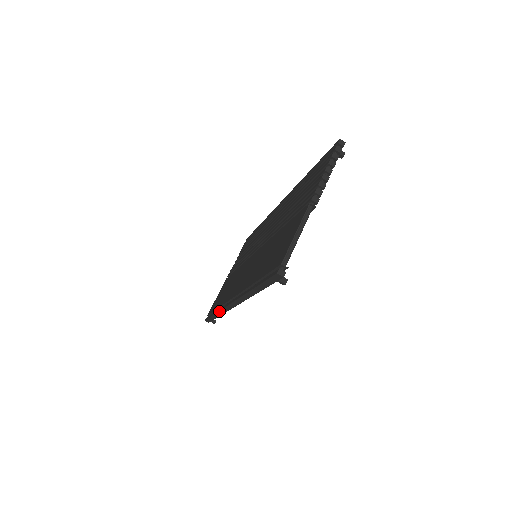
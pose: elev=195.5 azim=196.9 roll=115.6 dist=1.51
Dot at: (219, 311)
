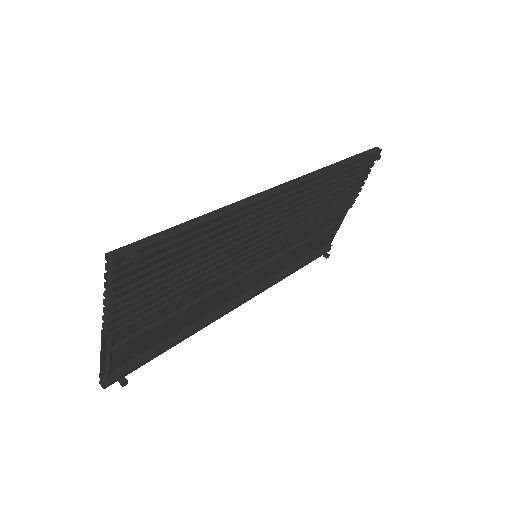
Dot at: occluded
